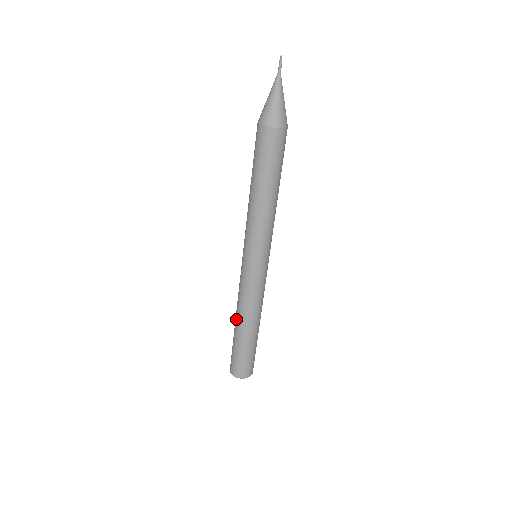
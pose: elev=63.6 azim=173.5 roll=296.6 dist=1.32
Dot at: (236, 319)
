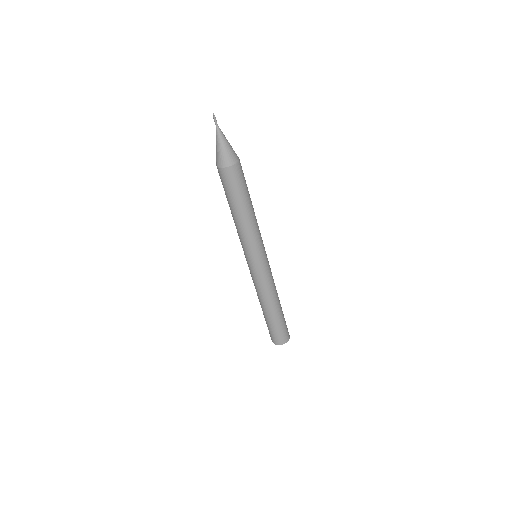
Dot at: (261, 305)
